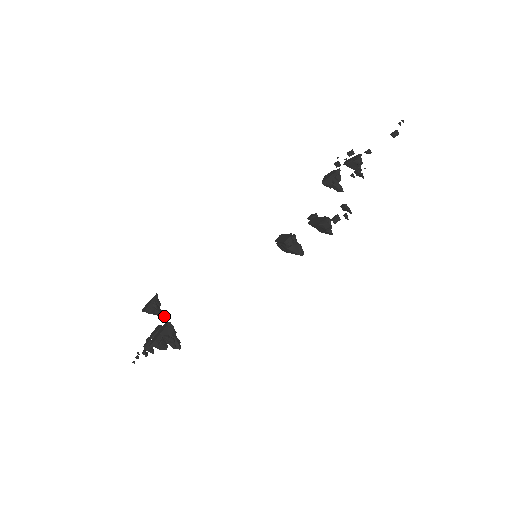
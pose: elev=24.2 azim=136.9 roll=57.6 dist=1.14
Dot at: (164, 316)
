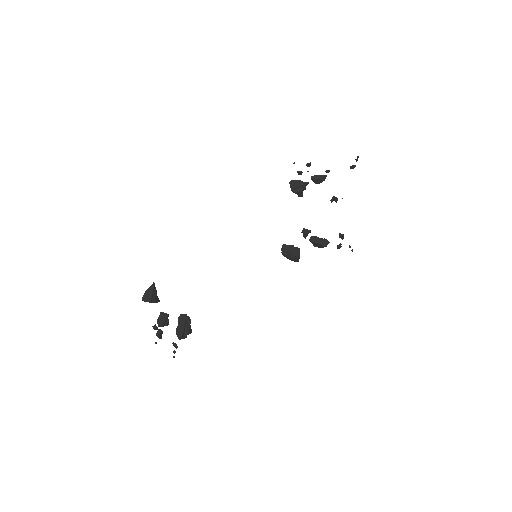
Dot at: (159, 301)
